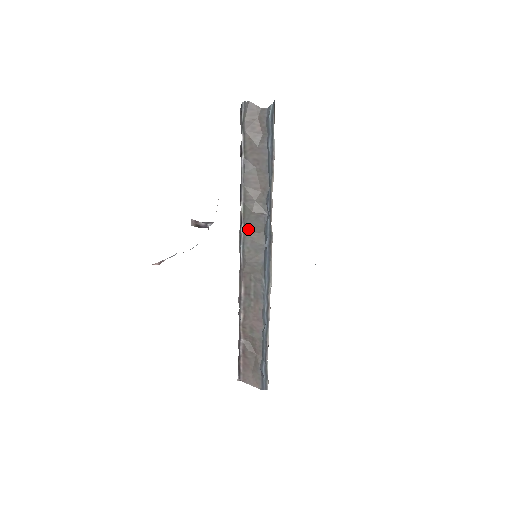
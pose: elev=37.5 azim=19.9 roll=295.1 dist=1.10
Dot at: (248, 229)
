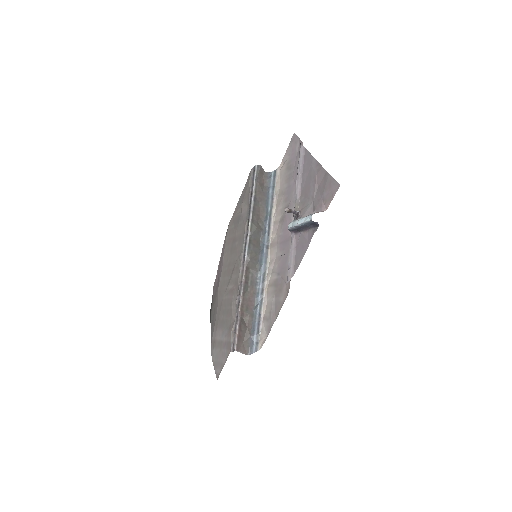
Dot at: (252, 238)
